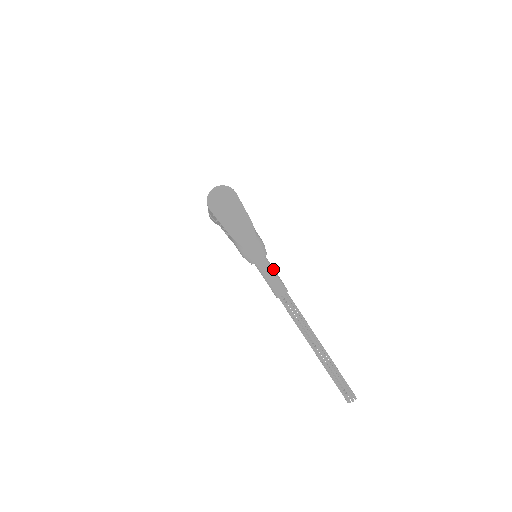
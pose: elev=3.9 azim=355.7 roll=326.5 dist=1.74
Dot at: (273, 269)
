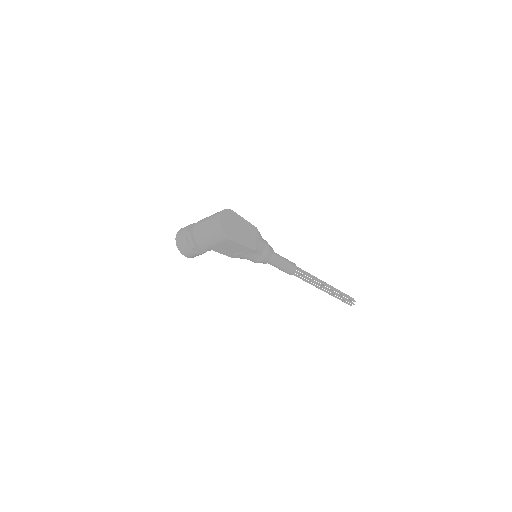
Dot at: (279, 255)
